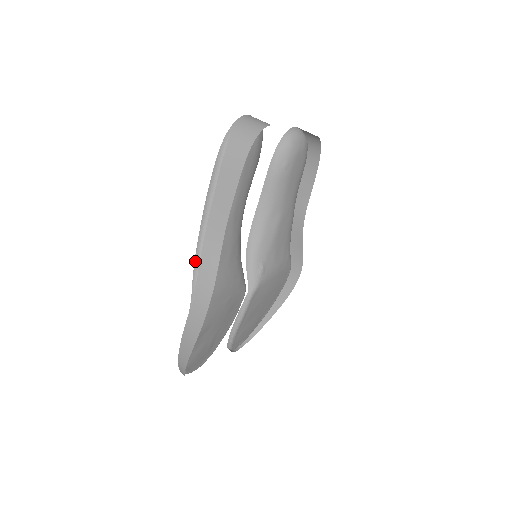
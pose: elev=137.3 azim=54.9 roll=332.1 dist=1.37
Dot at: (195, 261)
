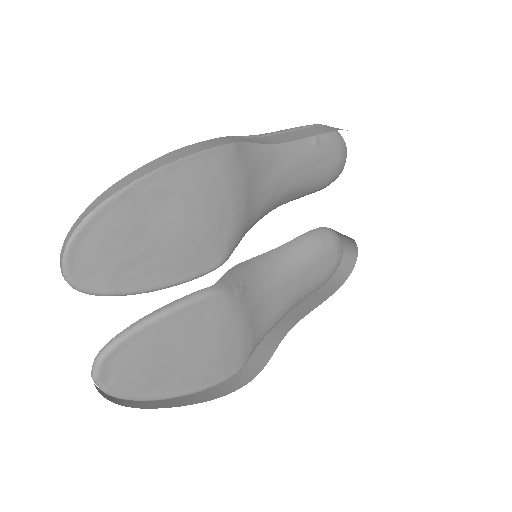
Dot at: (243, 136)
